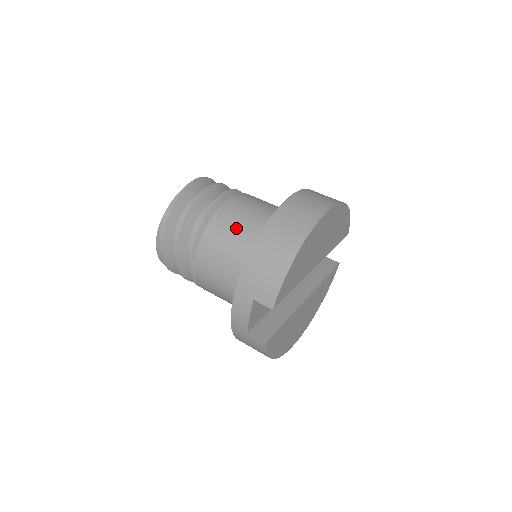
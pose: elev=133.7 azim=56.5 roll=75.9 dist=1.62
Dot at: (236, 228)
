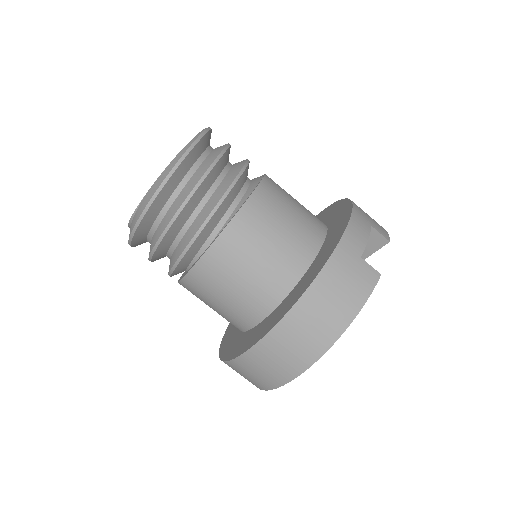
Dot at: (206, 304)
